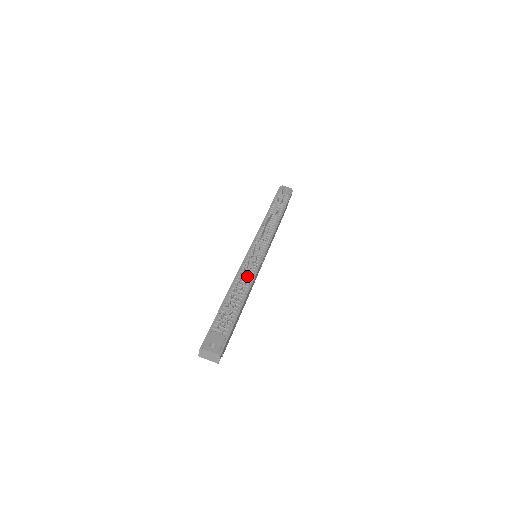
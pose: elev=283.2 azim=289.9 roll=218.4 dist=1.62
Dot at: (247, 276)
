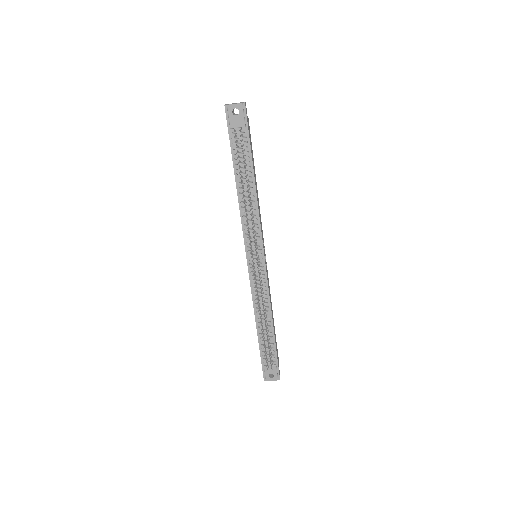
Dot at: occluded
